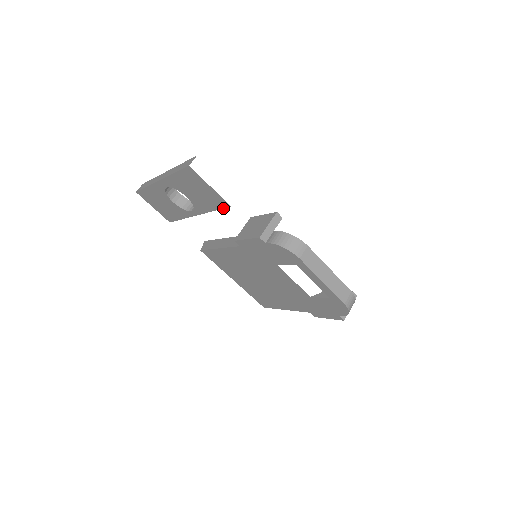
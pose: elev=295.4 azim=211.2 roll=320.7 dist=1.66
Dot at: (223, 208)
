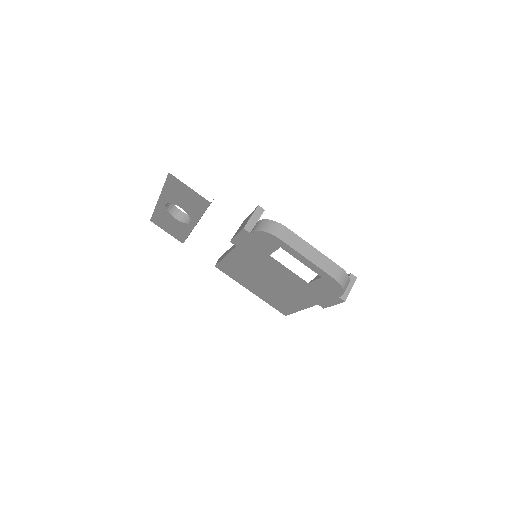
Dot at: (207, 207)
